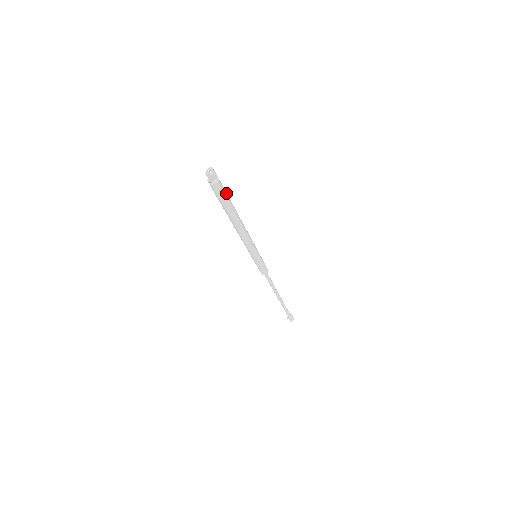
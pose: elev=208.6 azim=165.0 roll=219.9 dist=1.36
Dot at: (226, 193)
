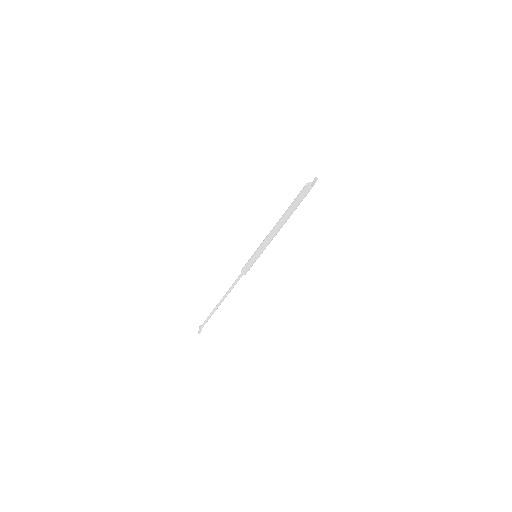
Dot at: occluded
